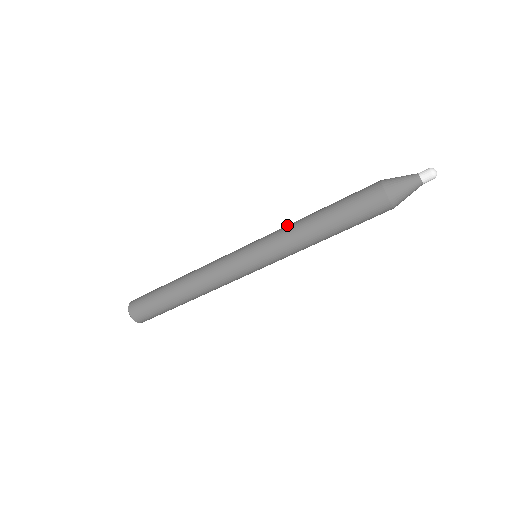
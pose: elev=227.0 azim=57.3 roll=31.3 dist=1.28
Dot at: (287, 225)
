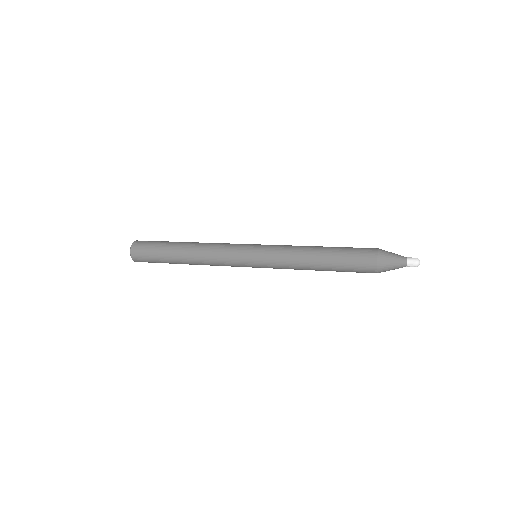
Dot at: occluded
